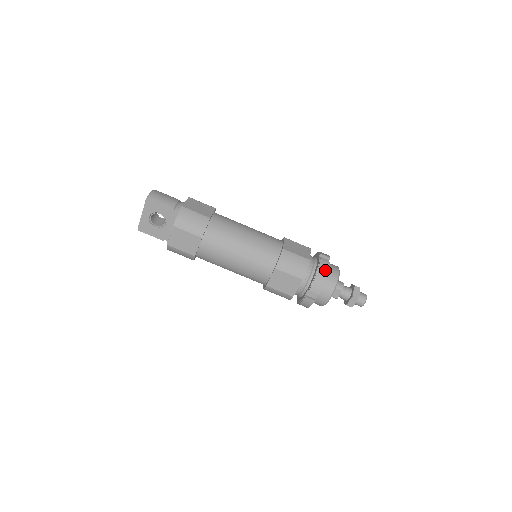
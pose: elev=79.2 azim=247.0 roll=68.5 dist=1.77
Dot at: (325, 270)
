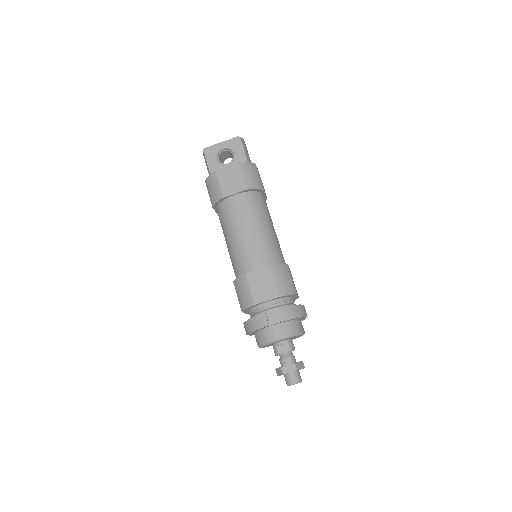
Dot at: (301, 312)
